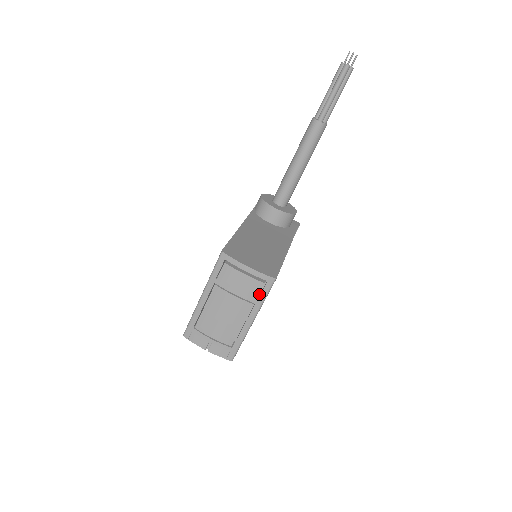
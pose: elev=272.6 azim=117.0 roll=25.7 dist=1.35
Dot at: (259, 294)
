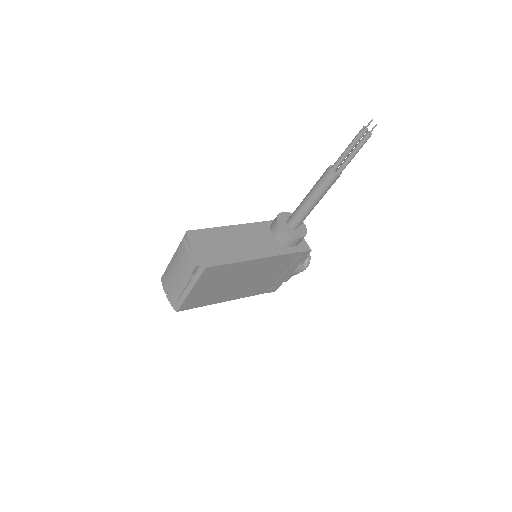
Dot at: occluded
